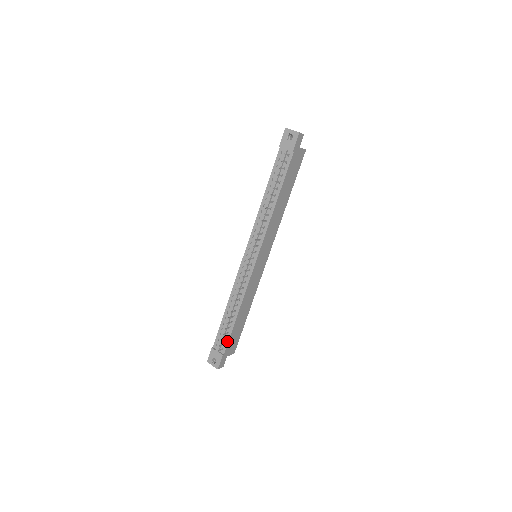
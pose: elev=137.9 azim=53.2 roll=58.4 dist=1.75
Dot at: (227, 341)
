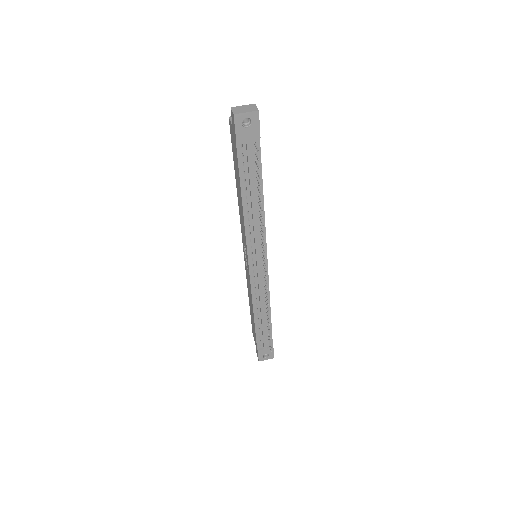
Dot at: (271, 336)
